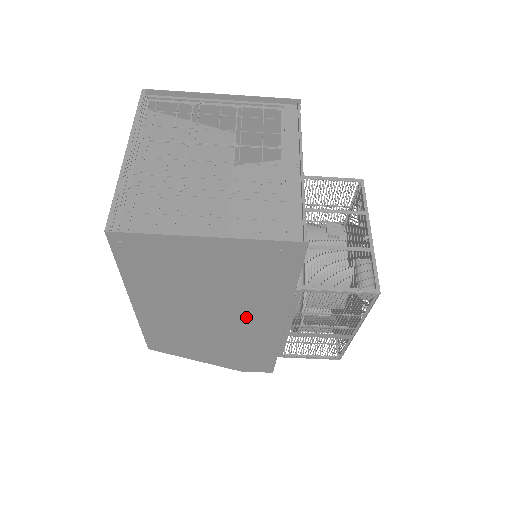
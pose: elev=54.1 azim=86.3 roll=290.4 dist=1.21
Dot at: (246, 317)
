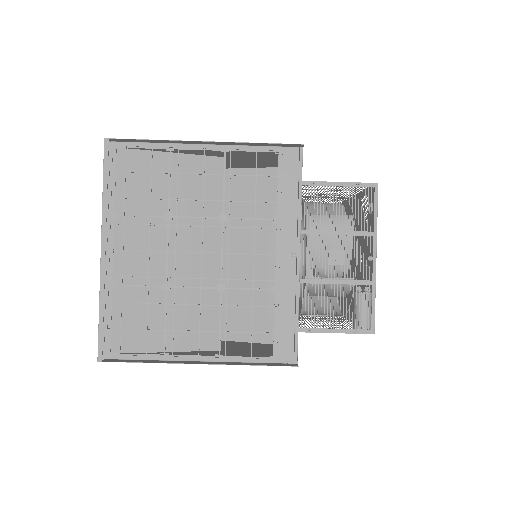
Dot at: occluded
